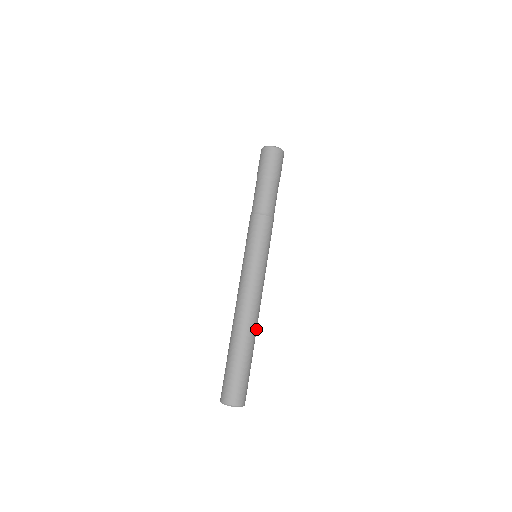
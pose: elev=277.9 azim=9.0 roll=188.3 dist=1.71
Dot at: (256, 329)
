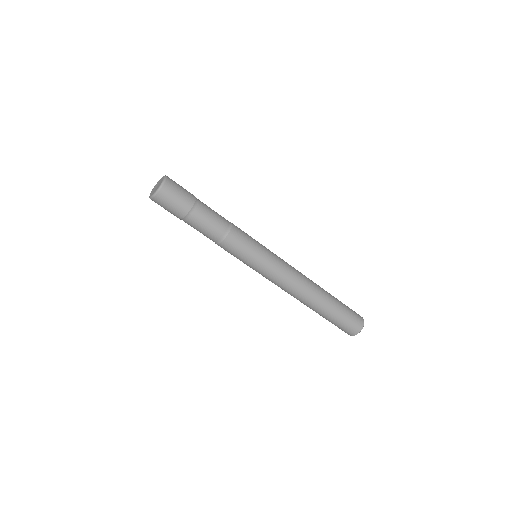
Dot at: (313, 297)
